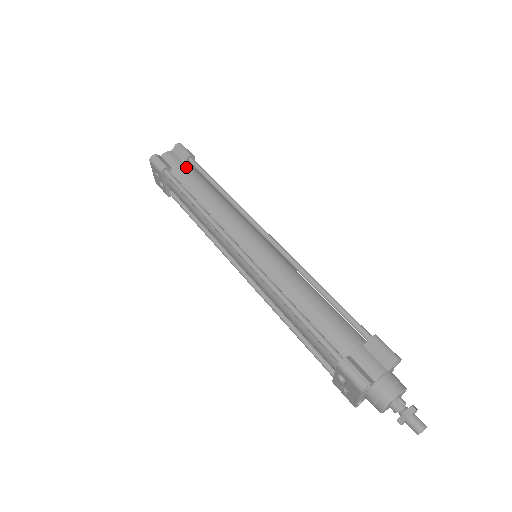
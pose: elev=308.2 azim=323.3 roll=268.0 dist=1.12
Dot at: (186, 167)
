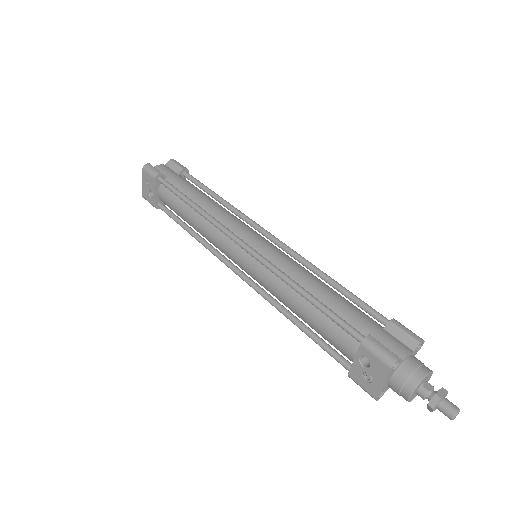
Dot at: (181, 177)
